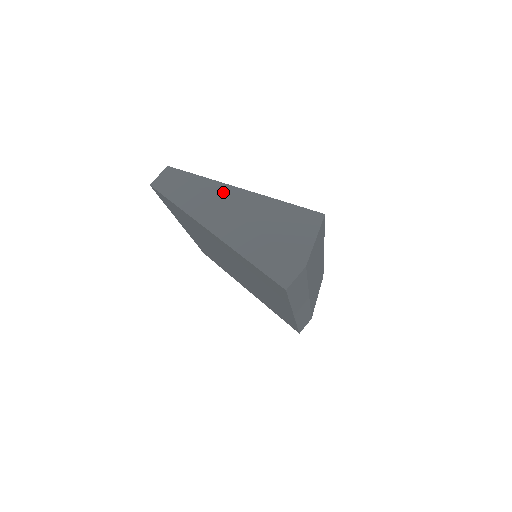
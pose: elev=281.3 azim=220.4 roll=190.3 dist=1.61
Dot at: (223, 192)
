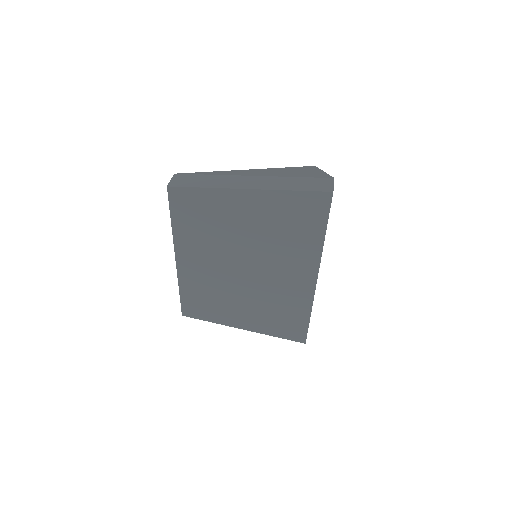
Dot at: (234, 172)
